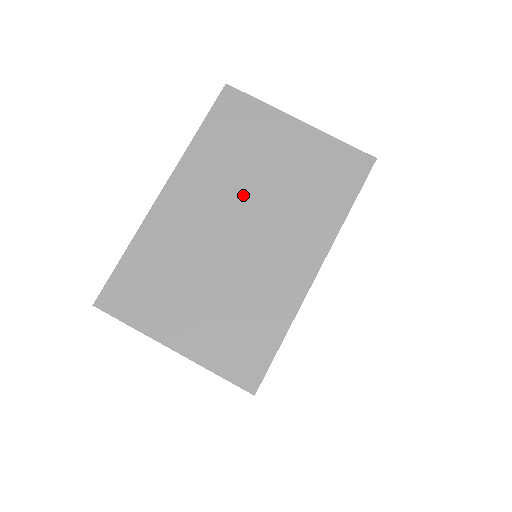
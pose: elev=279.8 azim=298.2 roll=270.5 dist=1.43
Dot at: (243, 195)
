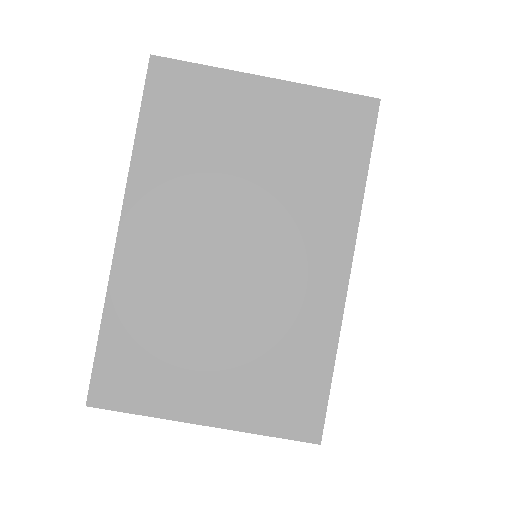
Dot at: (225, 203)
